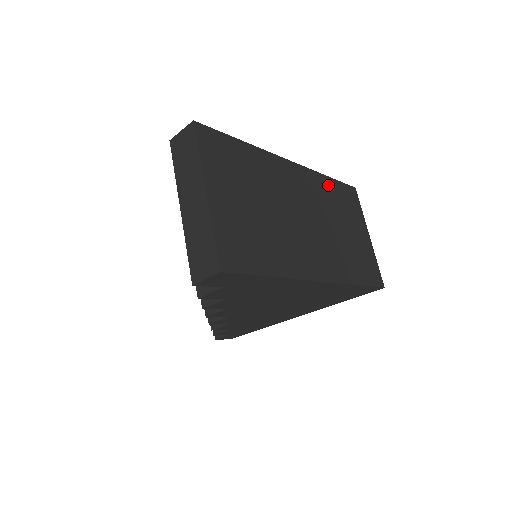
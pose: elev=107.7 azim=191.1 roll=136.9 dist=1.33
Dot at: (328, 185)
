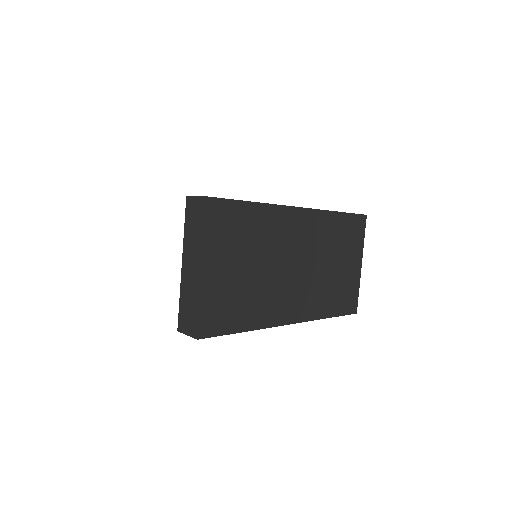
Dot at: (335, 222)
